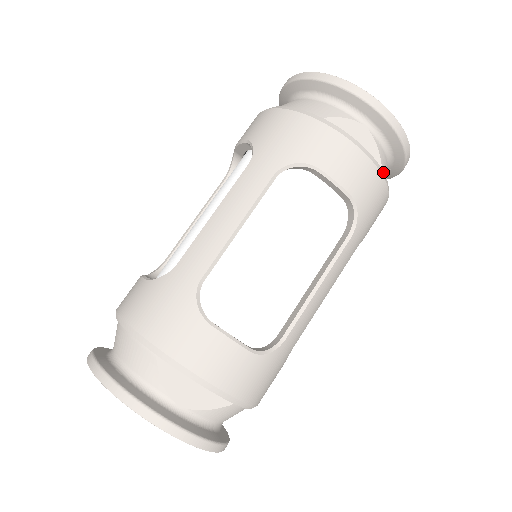
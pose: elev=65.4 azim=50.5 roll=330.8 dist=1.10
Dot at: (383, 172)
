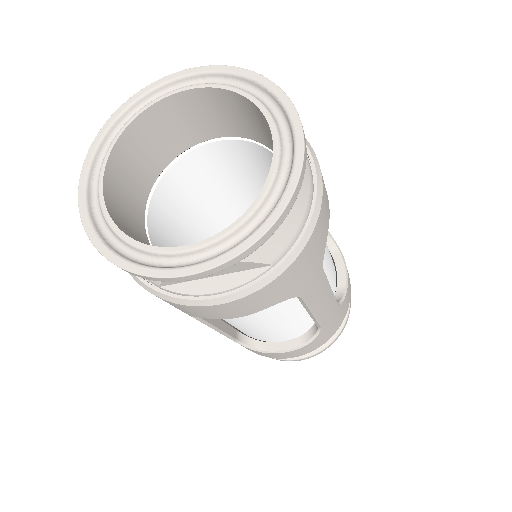
Dot at: (268, 276)
